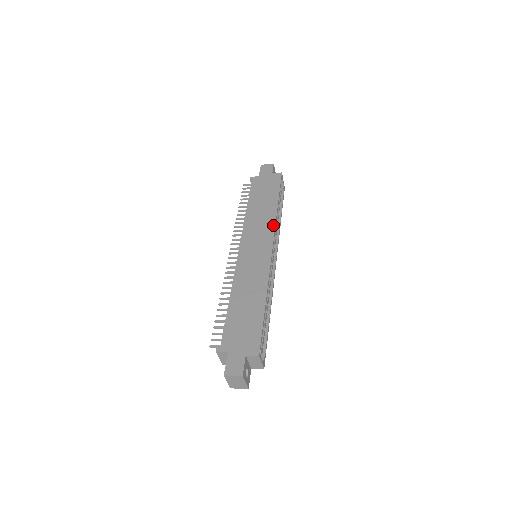
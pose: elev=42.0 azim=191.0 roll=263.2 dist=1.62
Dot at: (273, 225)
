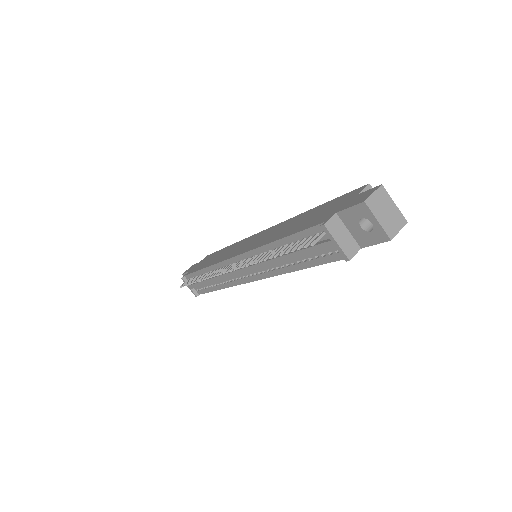
Dot at: (243, 240)
